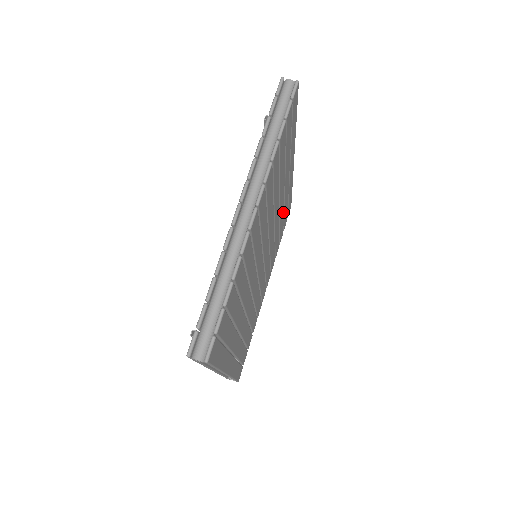
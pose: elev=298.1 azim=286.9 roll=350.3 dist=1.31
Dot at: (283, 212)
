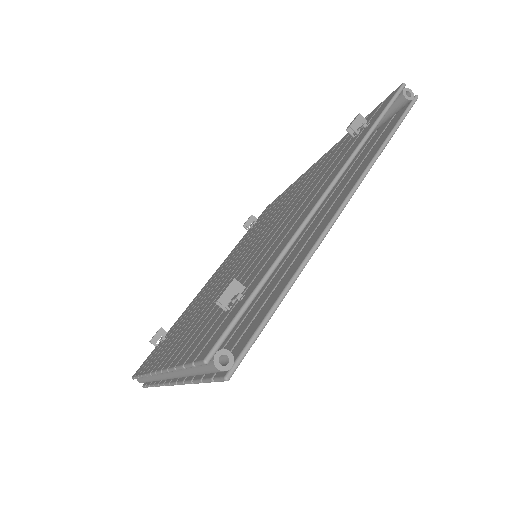
Dot at: occluded
